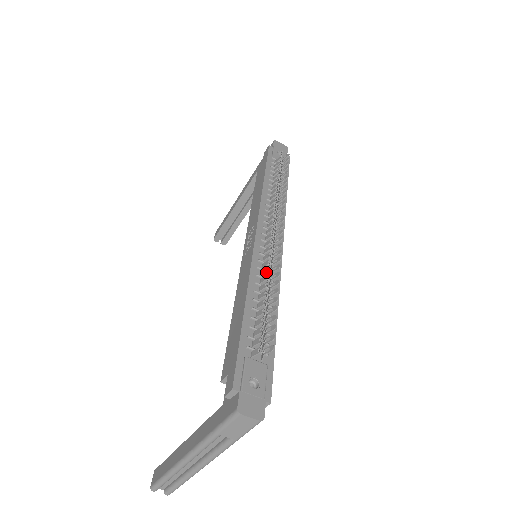
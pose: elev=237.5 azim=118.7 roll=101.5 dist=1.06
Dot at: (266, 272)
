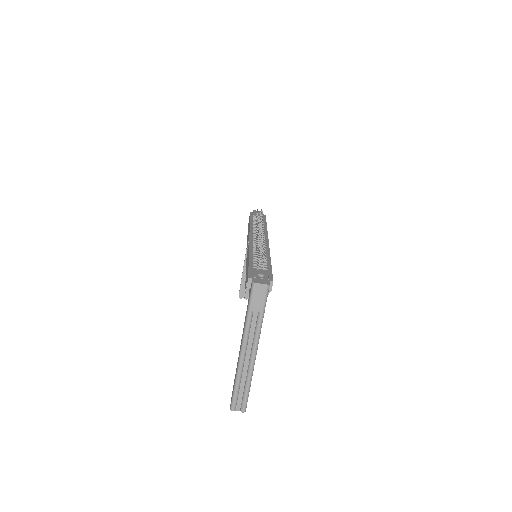
Dot at: occluded
